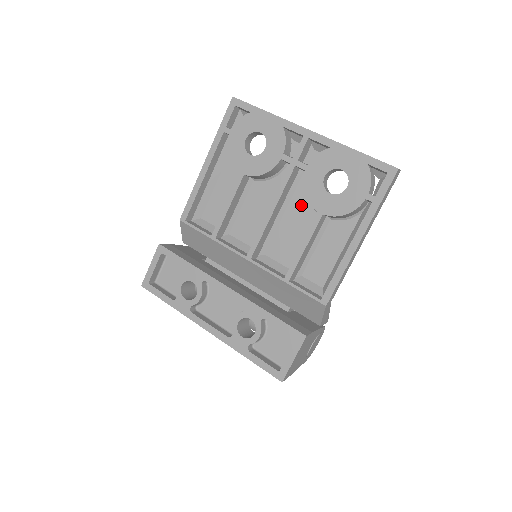
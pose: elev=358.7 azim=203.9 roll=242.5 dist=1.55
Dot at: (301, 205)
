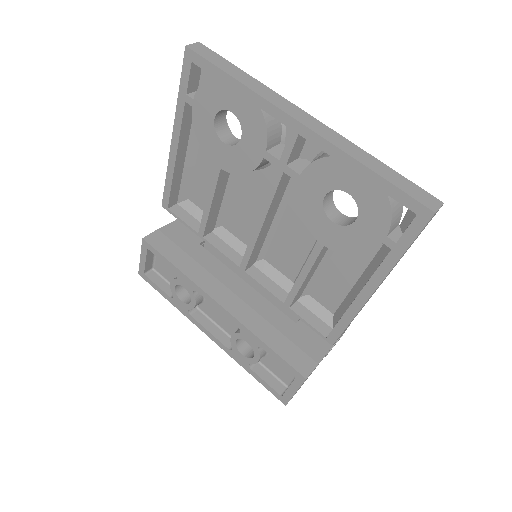
Dot at: occluded
